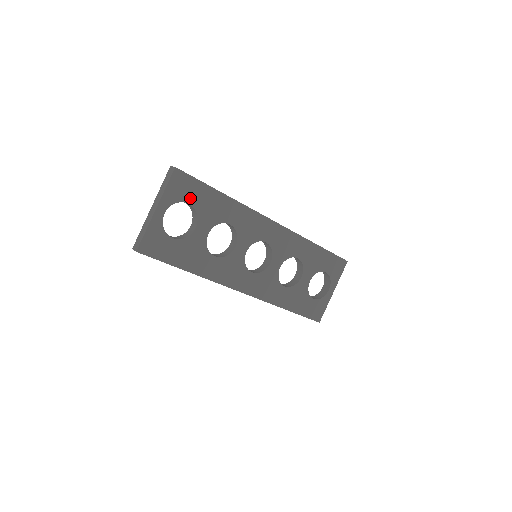
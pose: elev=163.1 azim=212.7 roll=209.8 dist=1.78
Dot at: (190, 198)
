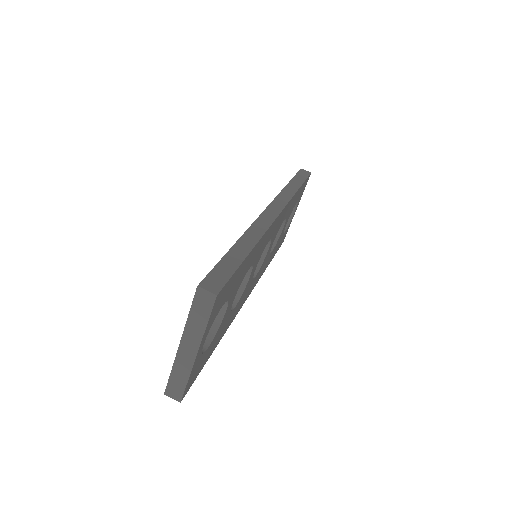
Dot at: (225, 298)
